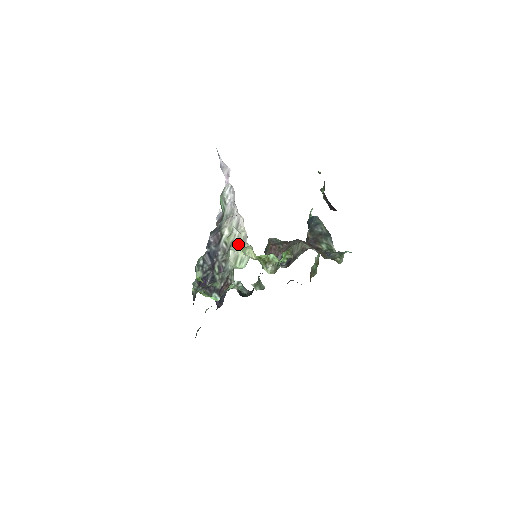
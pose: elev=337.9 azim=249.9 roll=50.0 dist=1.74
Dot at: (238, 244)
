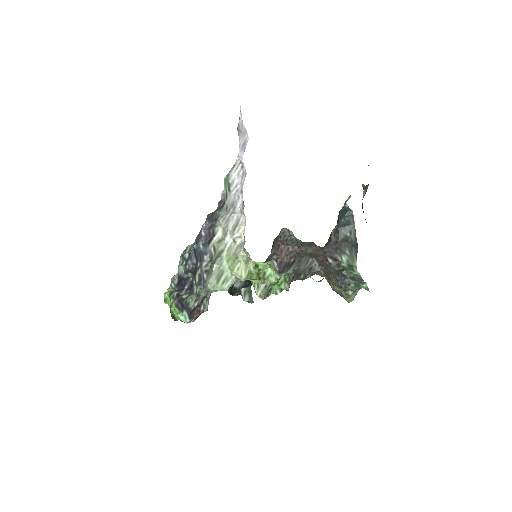
Dot at: (226, 259)
